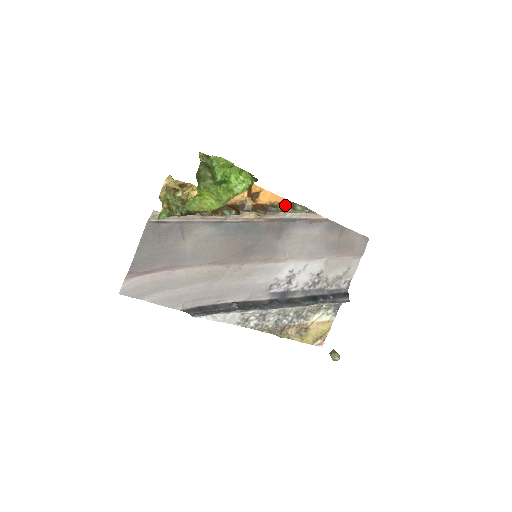
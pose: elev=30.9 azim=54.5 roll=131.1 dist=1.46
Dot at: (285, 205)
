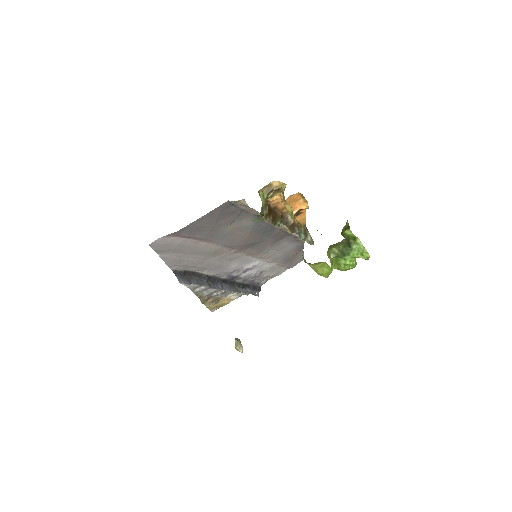
Dot at: (303, 229)
